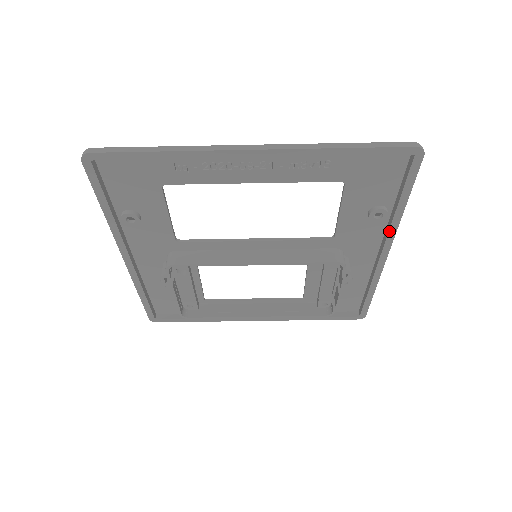
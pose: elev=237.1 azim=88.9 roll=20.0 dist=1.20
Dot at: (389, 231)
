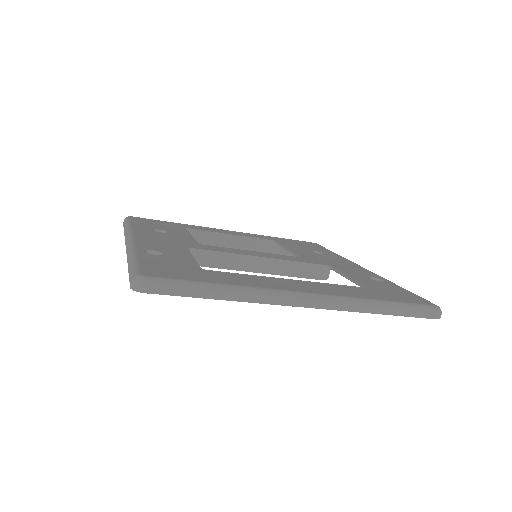
Dot at: occluded
